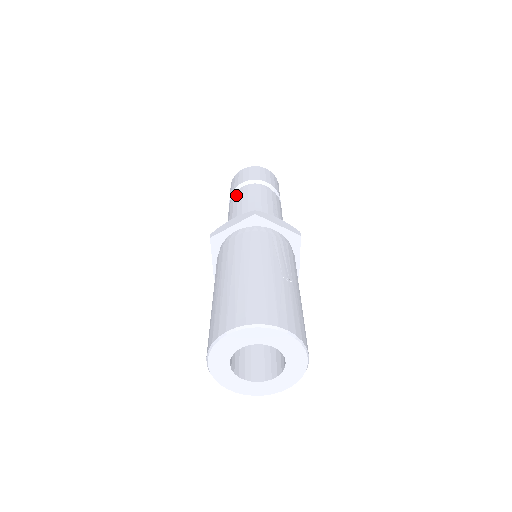
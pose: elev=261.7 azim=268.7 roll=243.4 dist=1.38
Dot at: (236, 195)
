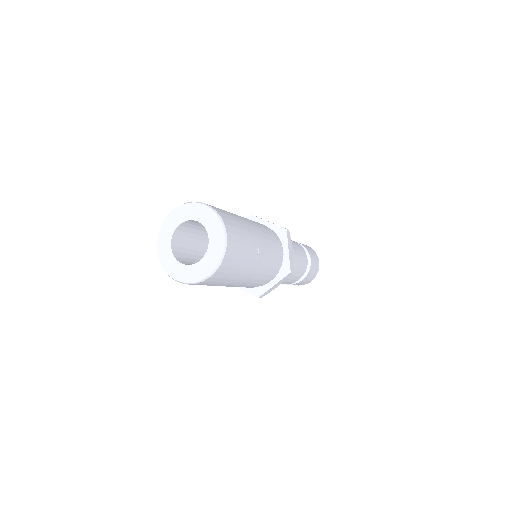
Dot at: occluded
